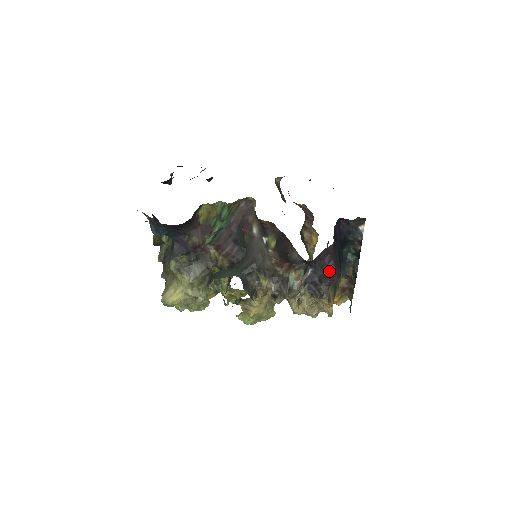
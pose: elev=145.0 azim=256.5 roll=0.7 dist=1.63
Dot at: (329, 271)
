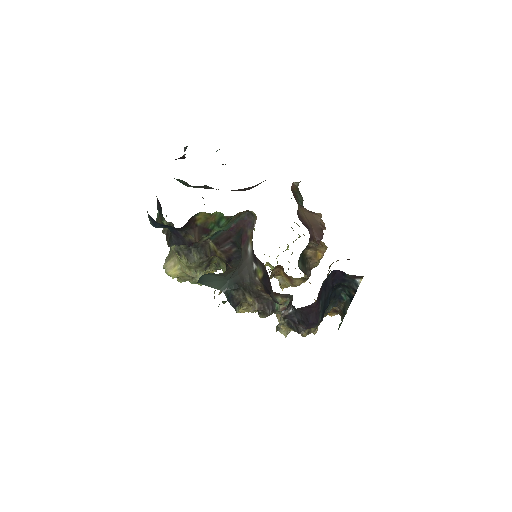
Dot at: (307, 320)
